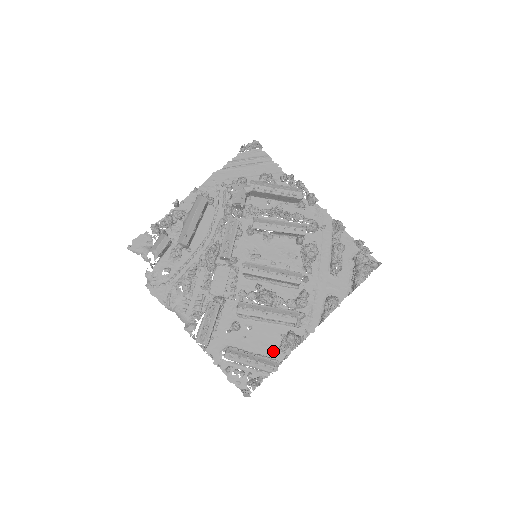
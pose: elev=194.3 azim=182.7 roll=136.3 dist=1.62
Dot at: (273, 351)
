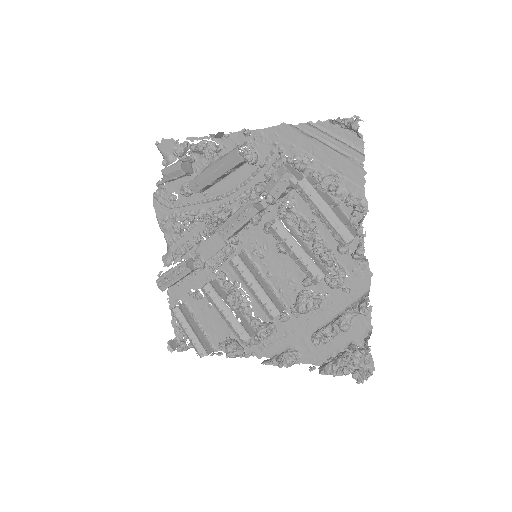
Dot at: (217, 338)
